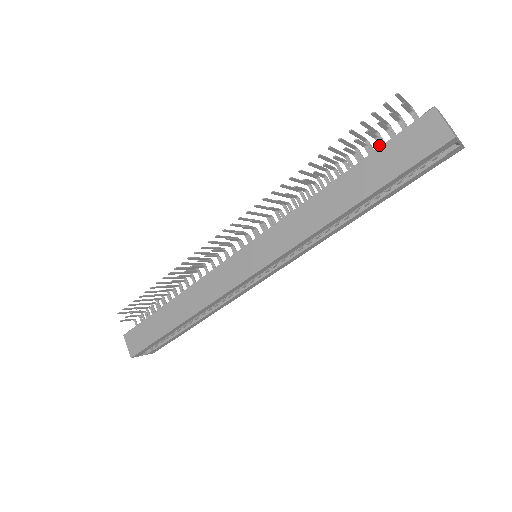
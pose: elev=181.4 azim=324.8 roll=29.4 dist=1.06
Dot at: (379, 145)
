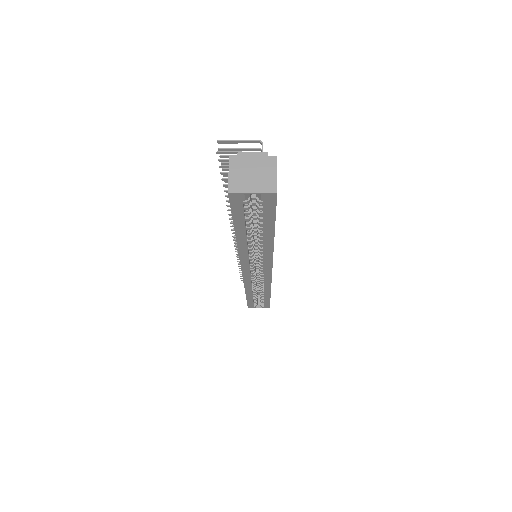
Dot at: occluded
